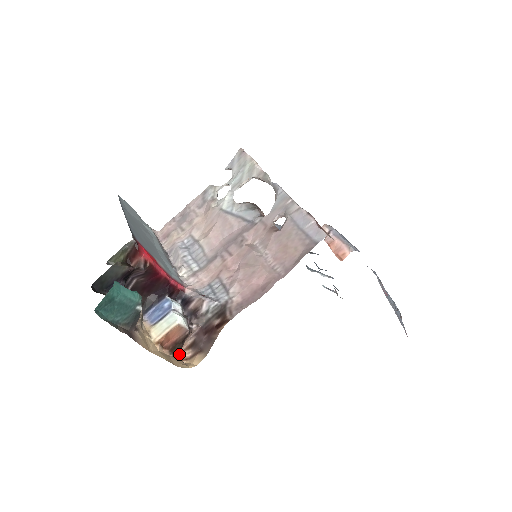
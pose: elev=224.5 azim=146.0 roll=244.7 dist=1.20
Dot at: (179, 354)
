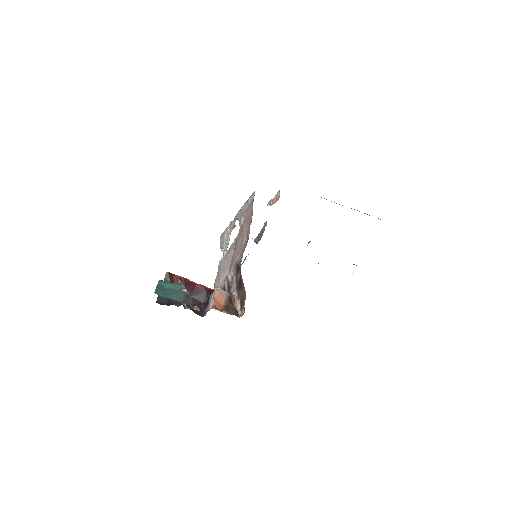
Dot at: occluded
